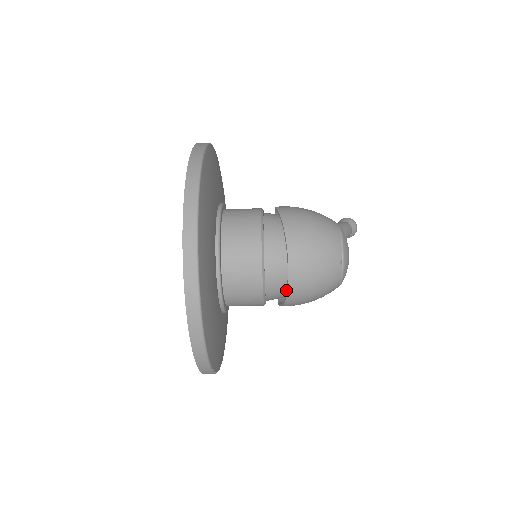
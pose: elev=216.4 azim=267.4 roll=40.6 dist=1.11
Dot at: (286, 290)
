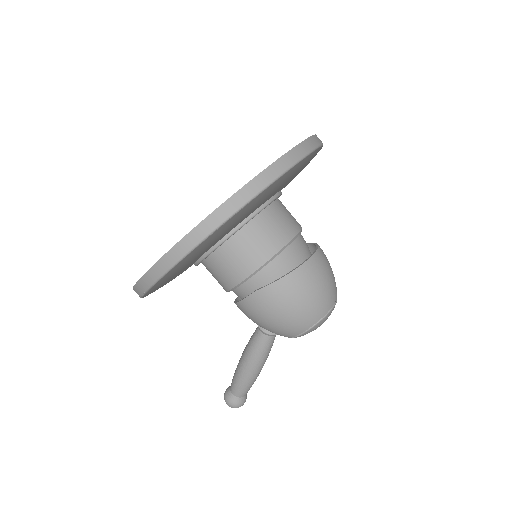
Dot at: occluded
